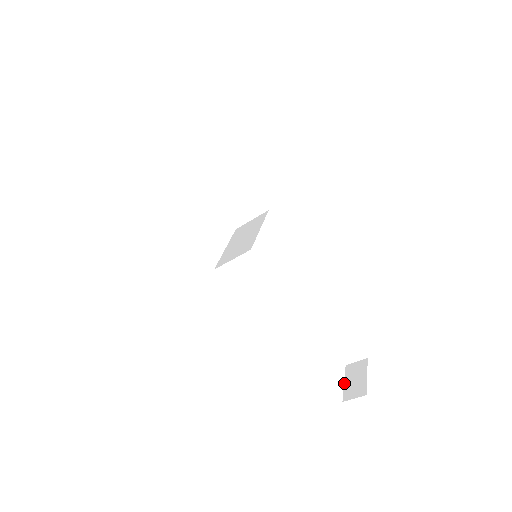
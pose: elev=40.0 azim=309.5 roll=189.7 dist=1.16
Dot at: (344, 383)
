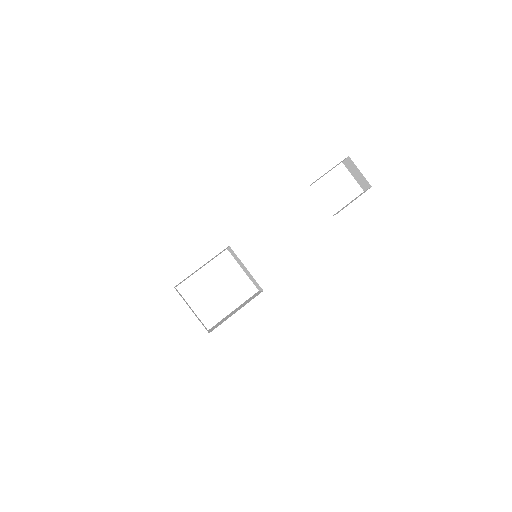
Dot at: occluded
